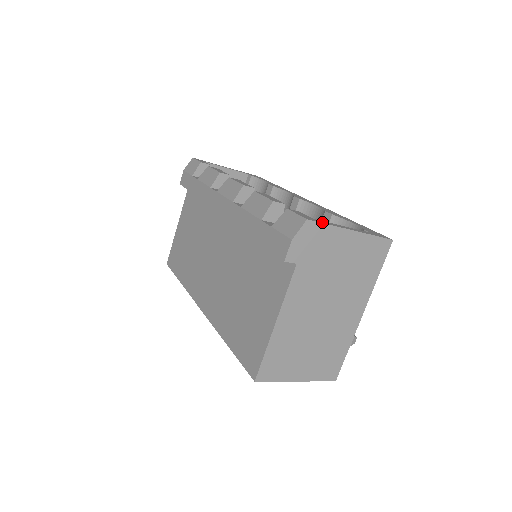
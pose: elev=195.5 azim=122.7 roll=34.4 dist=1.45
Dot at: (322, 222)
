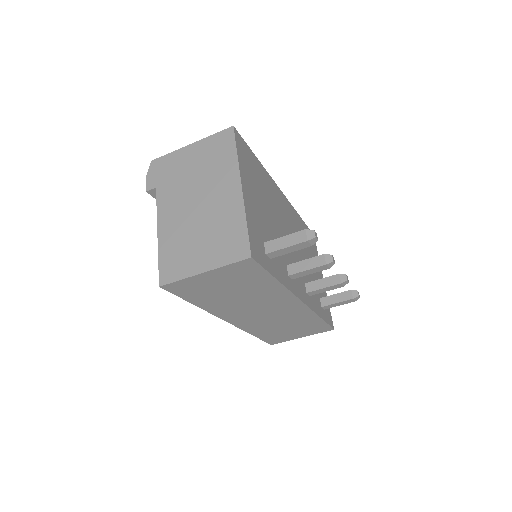
Dot at: (166, 156)
